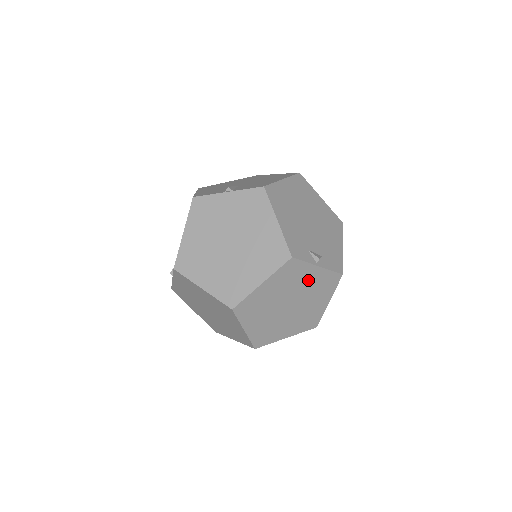
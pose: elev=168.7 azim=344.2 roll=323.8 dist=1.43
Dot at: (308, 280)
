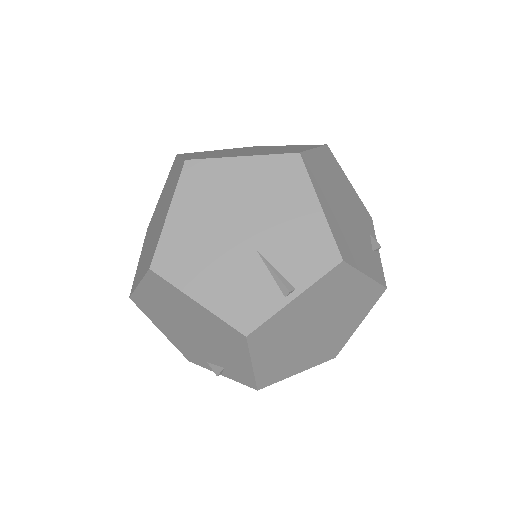
Dot at: occluded
